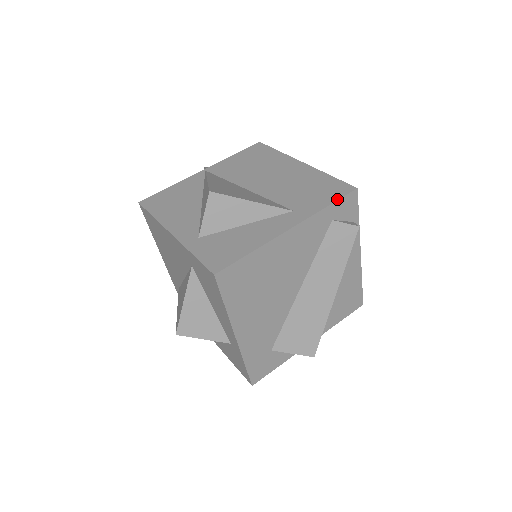
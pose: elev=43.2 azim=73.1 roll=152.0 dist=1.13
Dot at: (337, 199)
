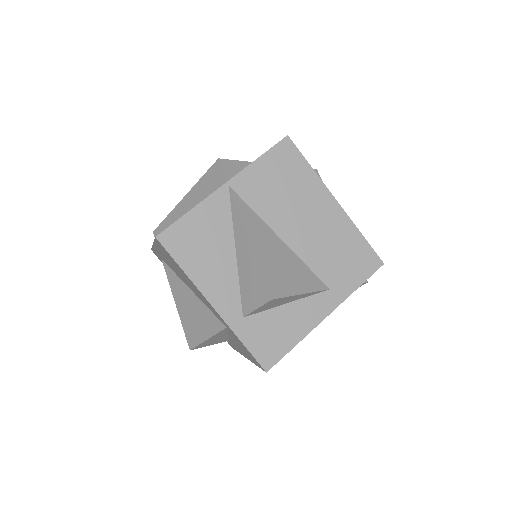
Dot at: (367, 278)
